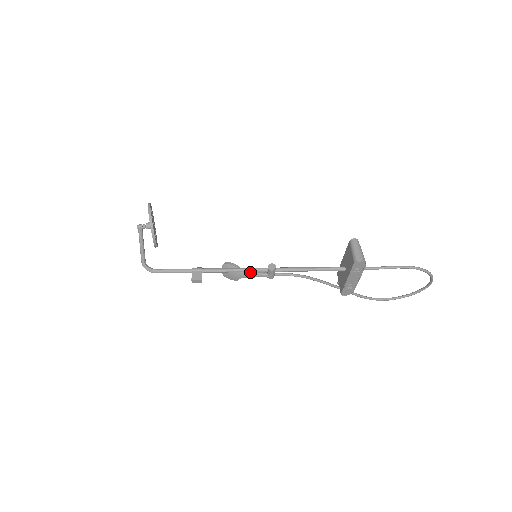
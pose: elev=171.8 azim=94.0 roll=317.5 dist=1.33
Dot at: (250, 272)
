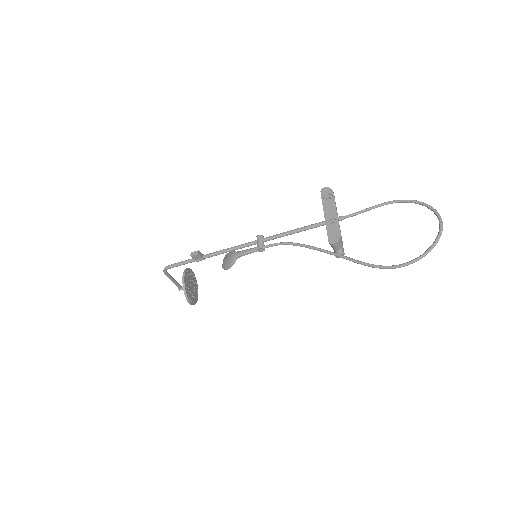
Dot at: (243, 251)
